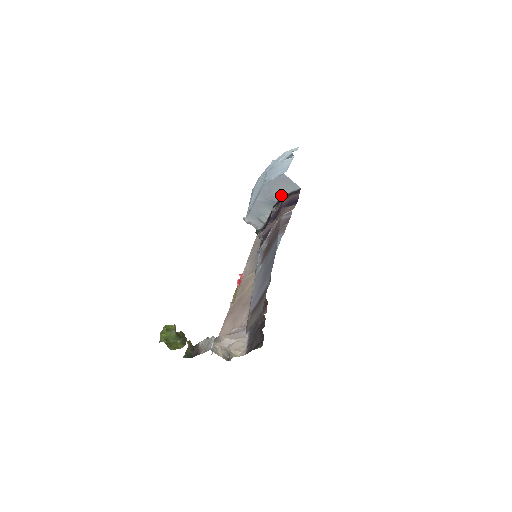
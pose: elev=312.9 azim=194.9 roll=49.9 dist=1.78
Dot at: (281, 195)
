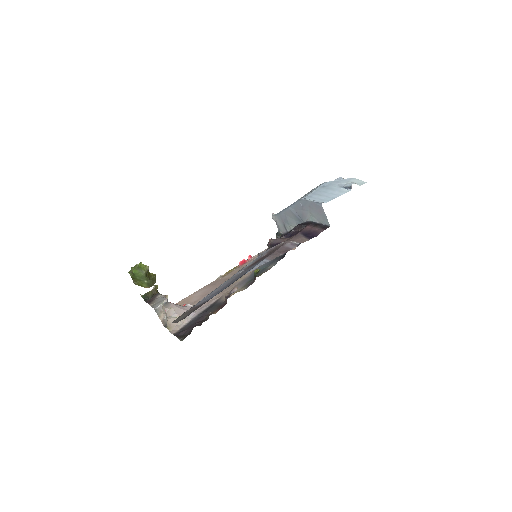
Dot at: (311, 219)
